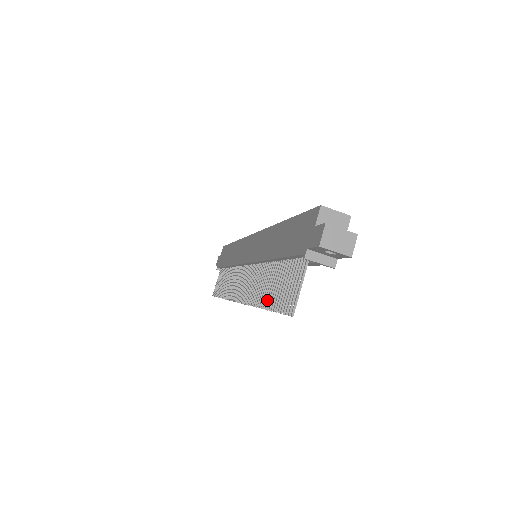
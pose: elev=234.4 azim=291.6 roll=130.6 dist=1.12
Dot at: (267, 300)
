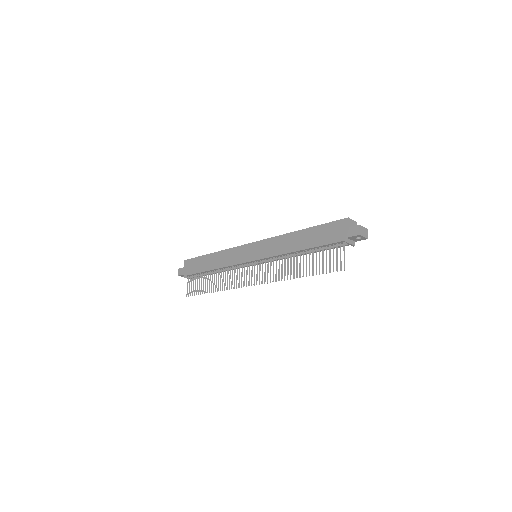
Dot at: (306, 272)
